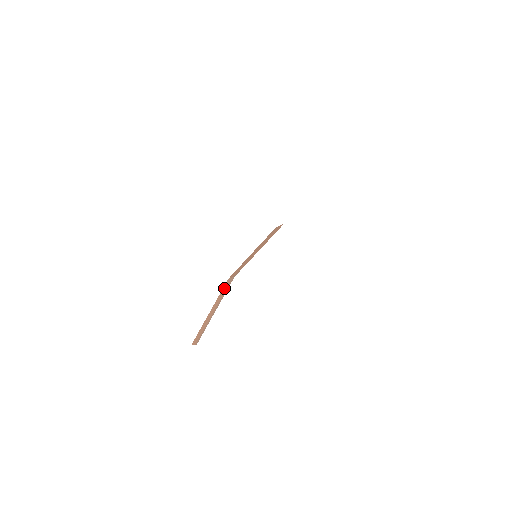
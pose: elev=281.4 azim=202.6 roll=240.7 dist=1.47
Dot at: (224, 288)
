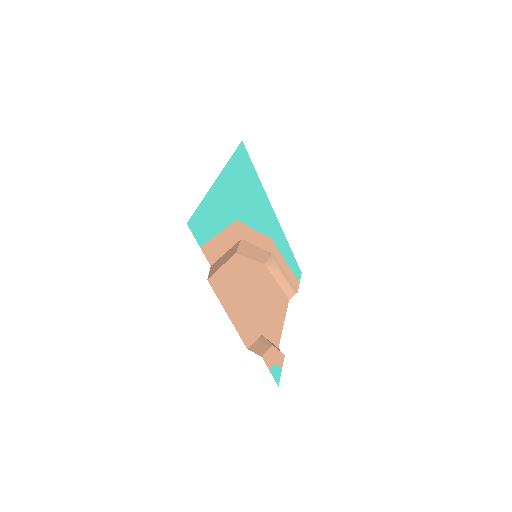
Dot at: (271, 267)
